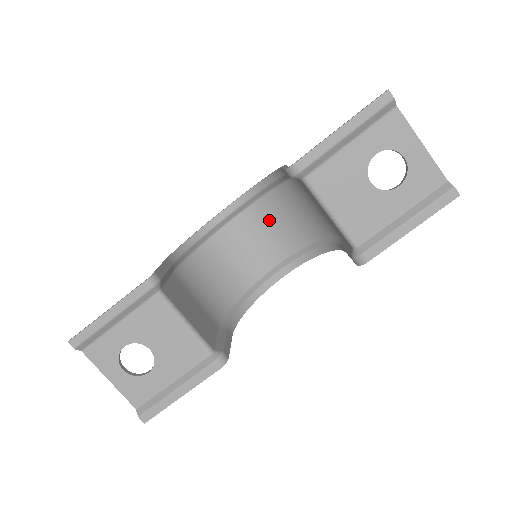
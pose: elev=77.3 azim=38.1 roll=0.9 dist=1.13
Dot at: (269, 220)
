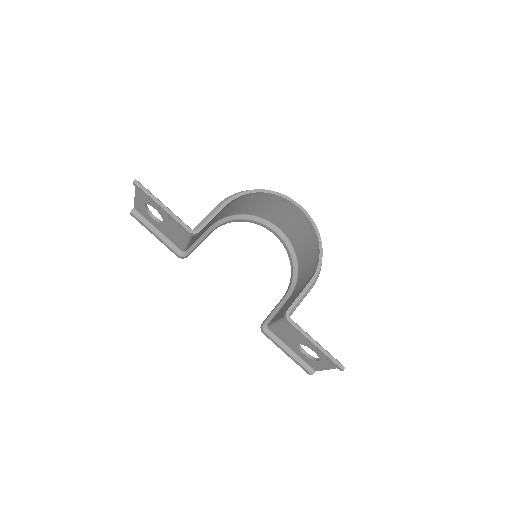
Dot at: (303, 231)
